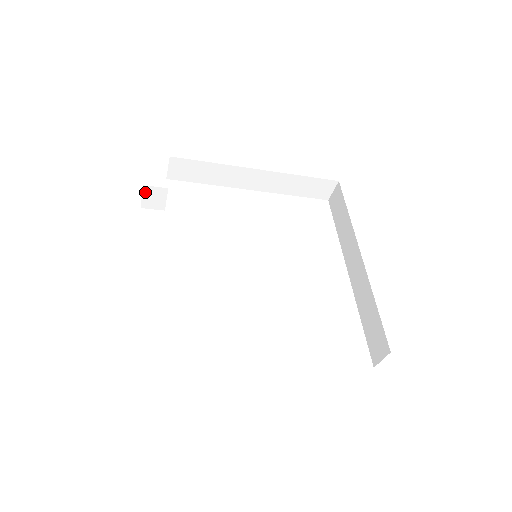
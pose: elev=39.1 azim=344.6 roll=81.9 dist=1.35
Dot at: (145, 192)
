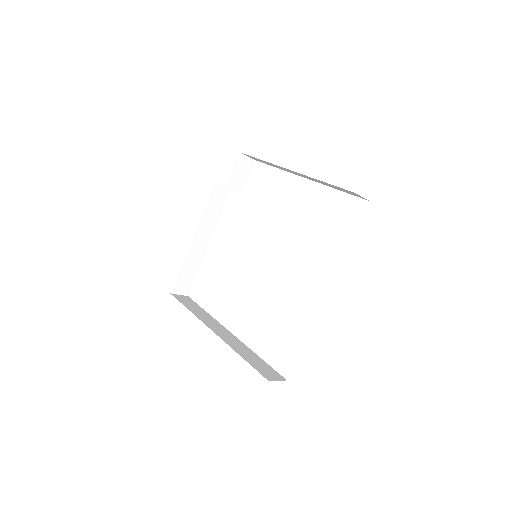
Dot at: (221, 184)
